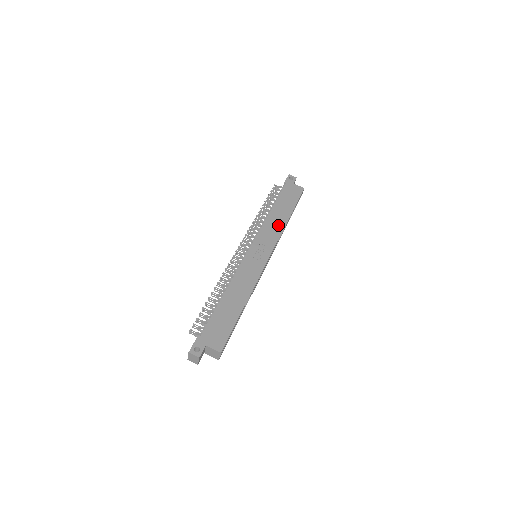
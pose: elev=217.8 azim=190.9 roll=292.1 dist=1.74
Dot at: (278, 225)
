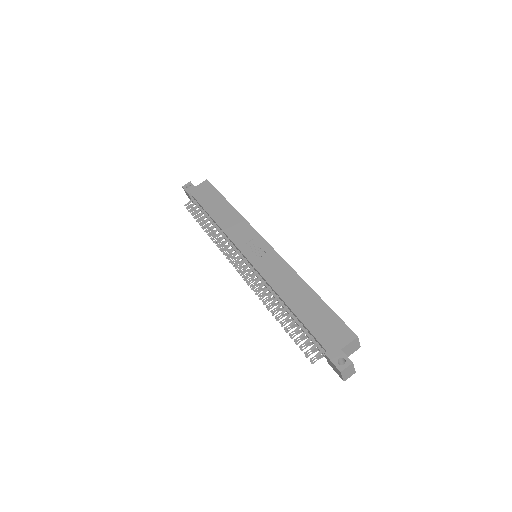
Dot at: (234, 219)
